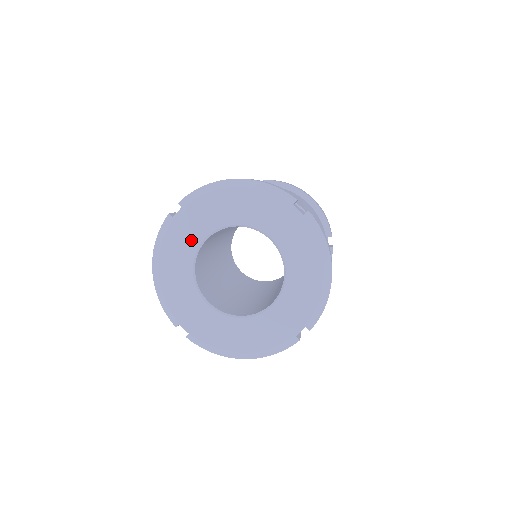
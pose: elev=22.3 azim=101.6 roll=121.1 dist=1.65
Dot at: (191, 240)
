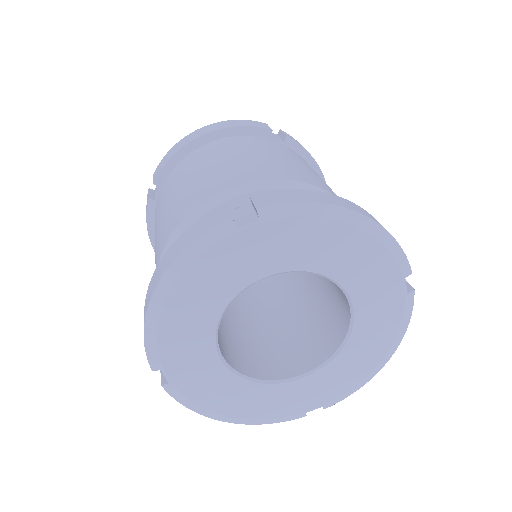
Dot at: (246, 271)
